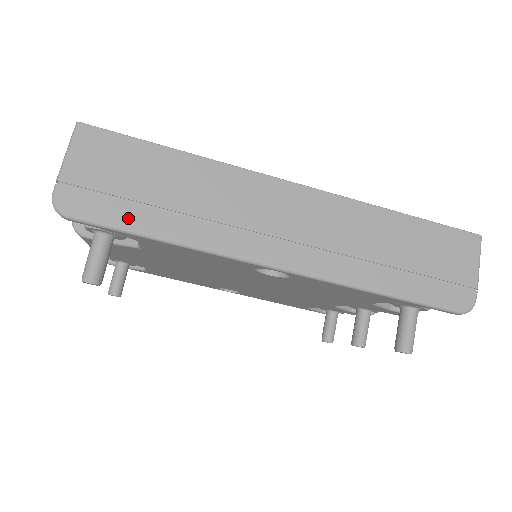
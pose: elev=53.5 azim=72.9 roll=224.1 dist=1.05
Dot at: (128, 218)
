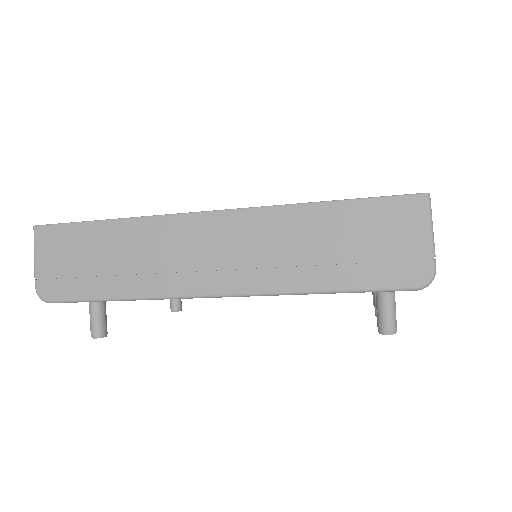
Dot at: (87, 290)
